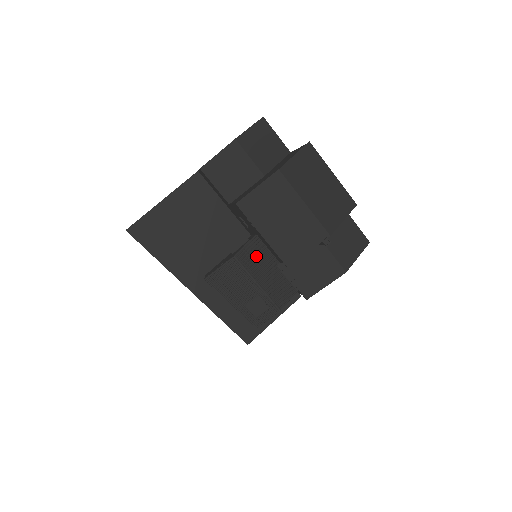
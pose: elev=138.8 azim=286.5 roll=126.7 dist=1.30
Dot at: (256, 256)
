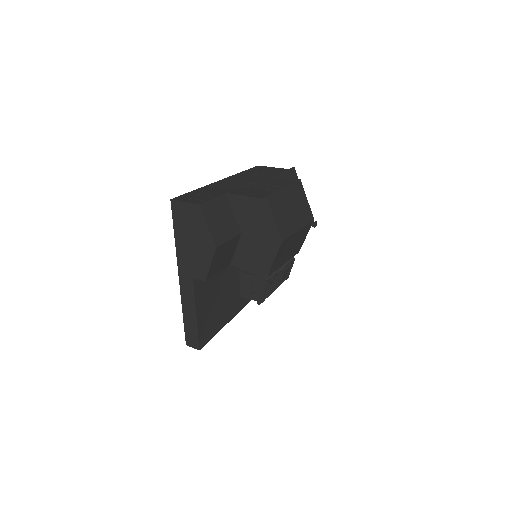
Dot at: occluded
